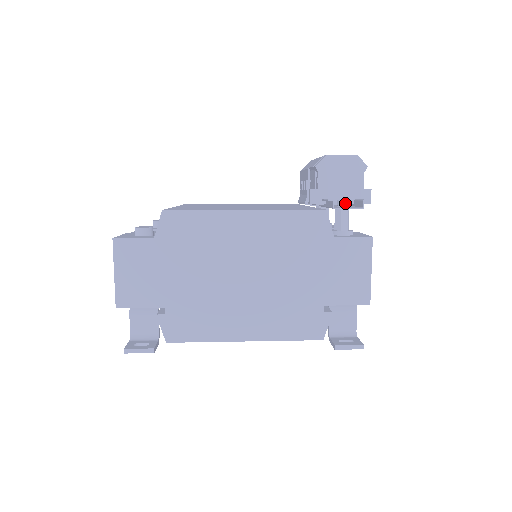
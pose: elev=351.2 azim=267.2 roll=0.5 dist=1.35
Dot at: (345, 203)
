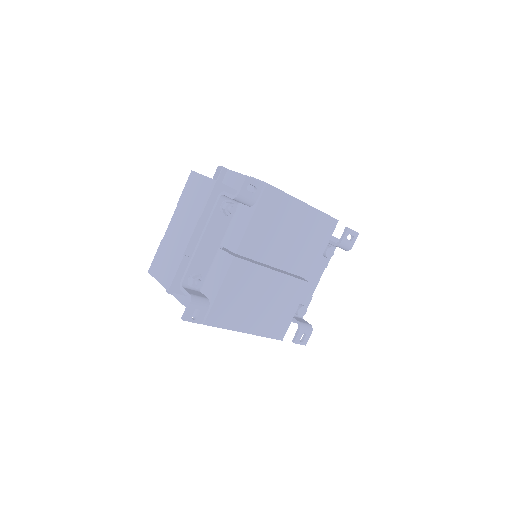
Dot at: occluded
